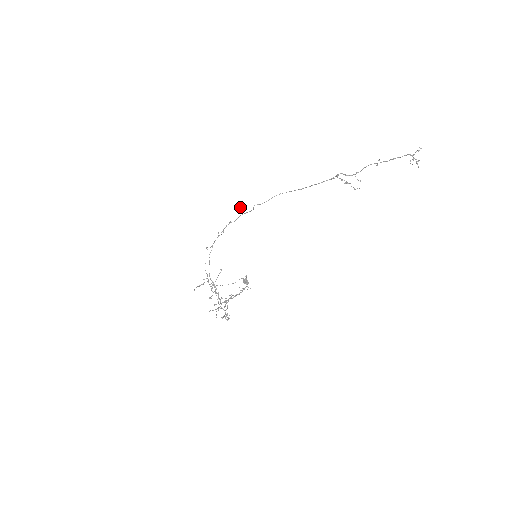
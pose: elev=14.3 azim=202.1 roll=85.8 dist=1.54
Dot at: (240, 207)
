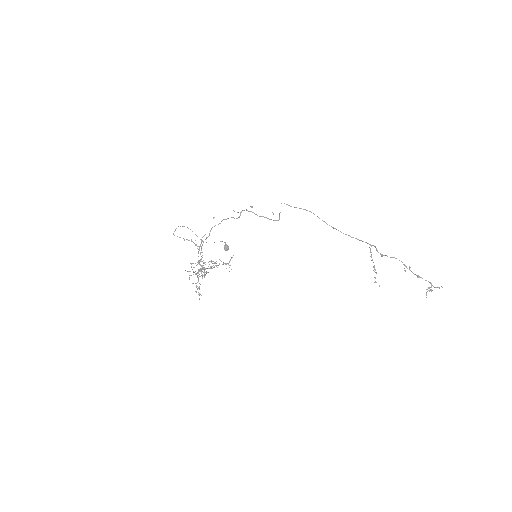
Dot at: (273, 214)
